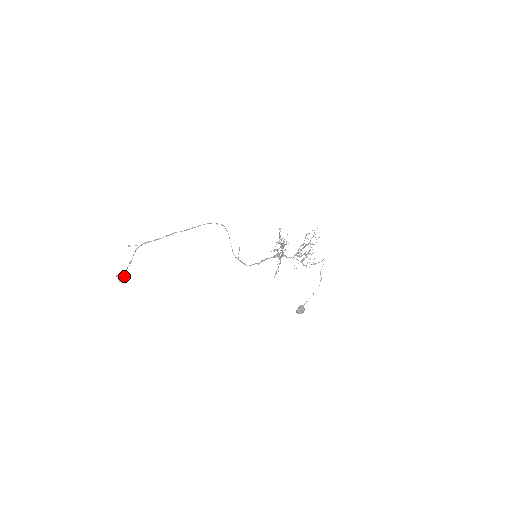
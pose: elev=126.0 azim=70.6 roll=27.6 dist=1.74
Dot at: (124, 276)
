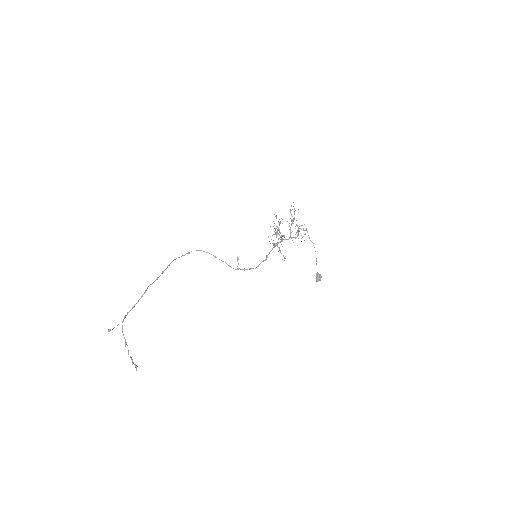
Dot at: (133, 362)
